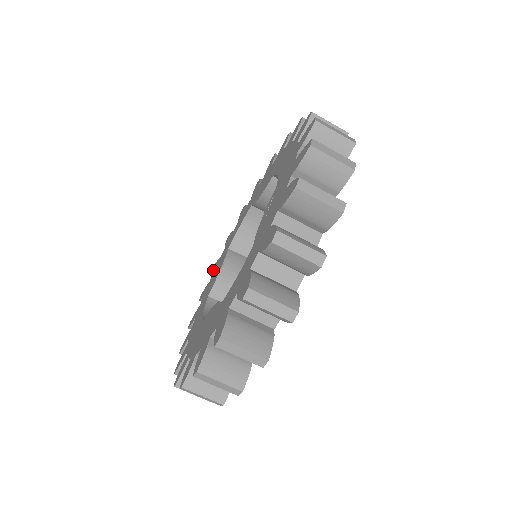
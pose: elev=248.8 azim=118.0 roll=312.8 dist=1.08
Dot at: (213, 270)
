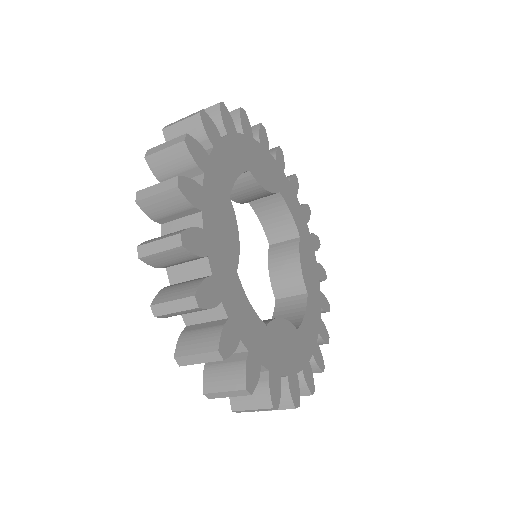
Dot at: occluded
